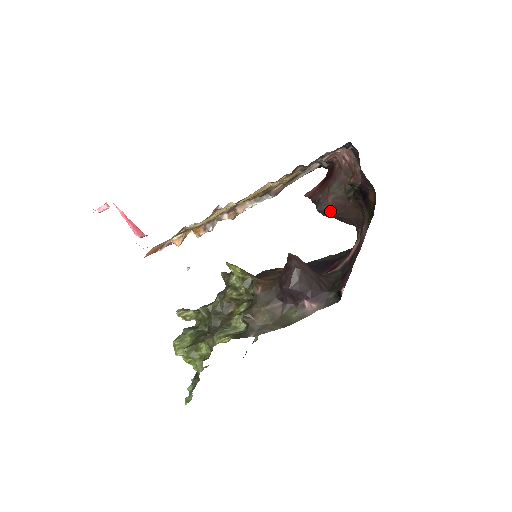
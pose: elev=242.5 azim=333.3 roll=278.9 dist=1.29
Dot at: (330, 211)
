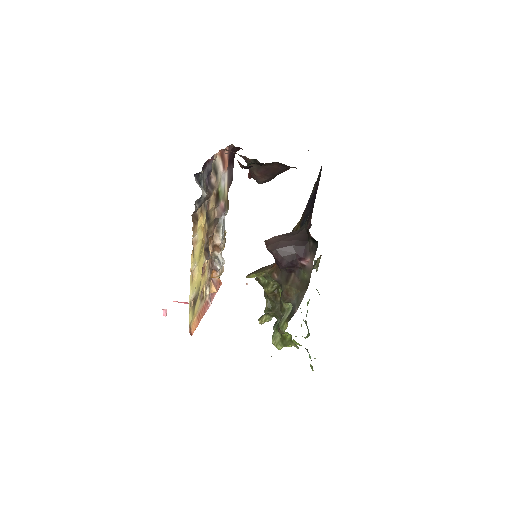
Dot at: (267, 178)
